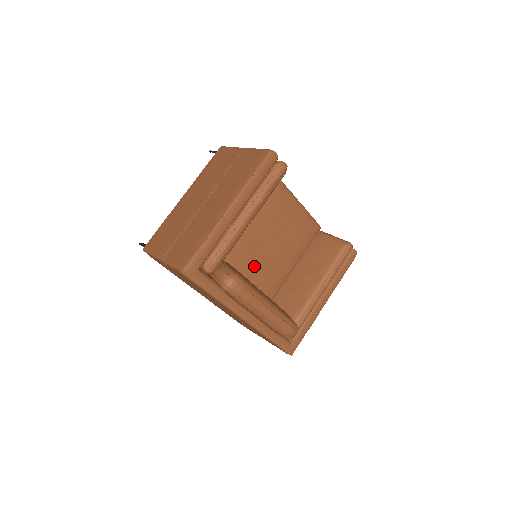
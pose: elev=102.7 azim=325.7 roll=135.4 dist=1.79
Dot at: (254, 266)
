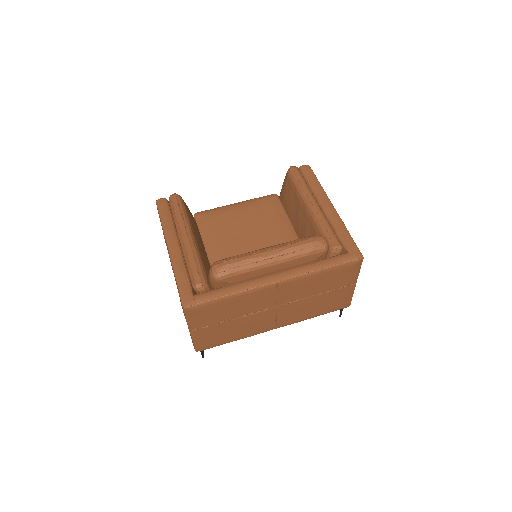
Dot at: occluded
